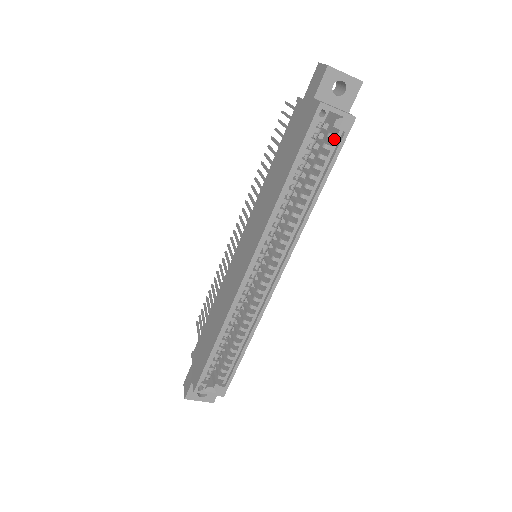
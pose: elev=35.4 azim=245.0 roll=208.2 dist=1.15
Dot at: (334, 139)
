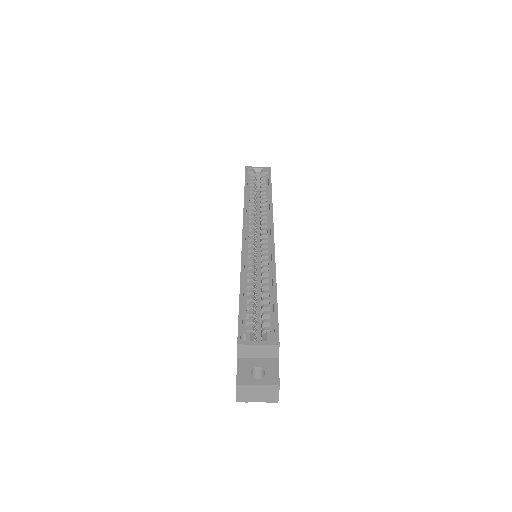
Dot at: (265, 178)
